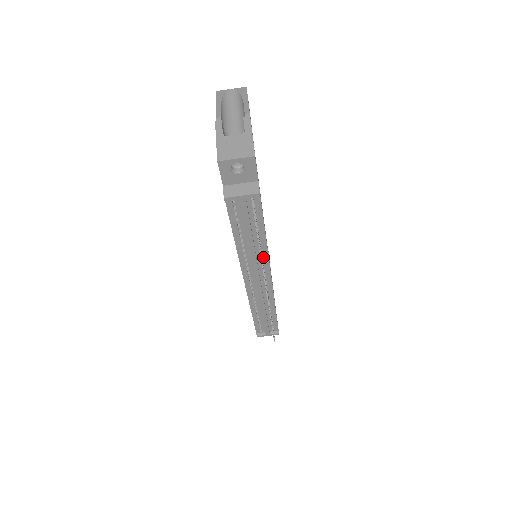
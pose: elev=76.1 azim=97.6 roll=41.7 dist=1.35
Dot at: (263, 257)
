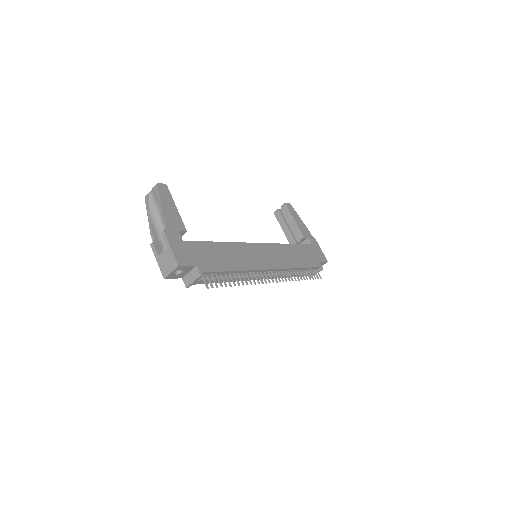
Dot at: (250, 272)
